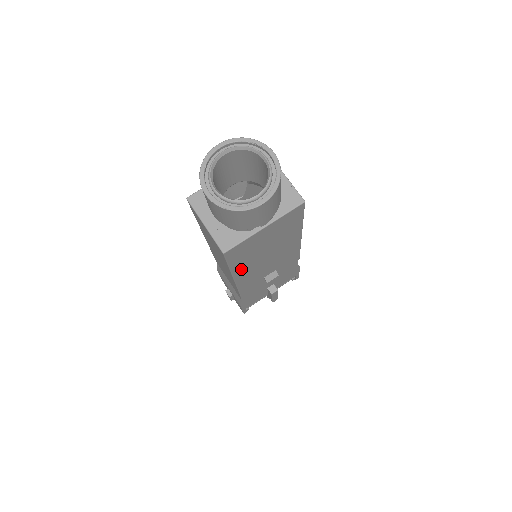
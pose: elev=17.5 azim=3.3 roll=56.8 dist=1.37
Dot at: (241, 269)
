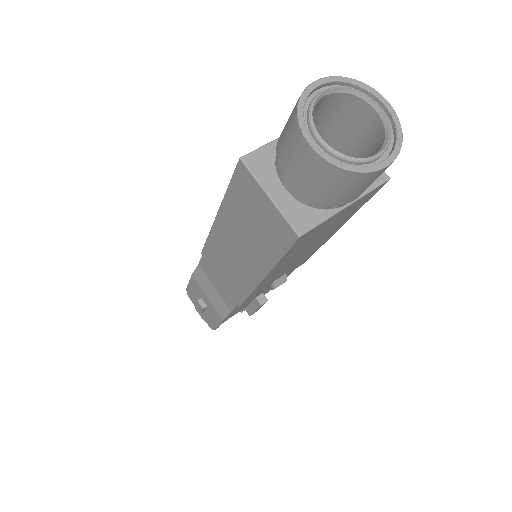
Dot at: (279, 266)
